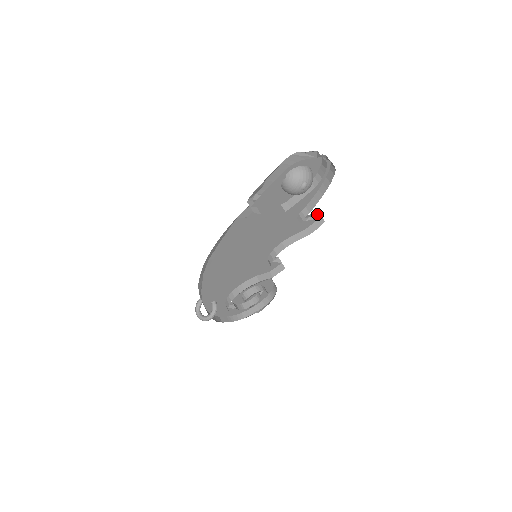
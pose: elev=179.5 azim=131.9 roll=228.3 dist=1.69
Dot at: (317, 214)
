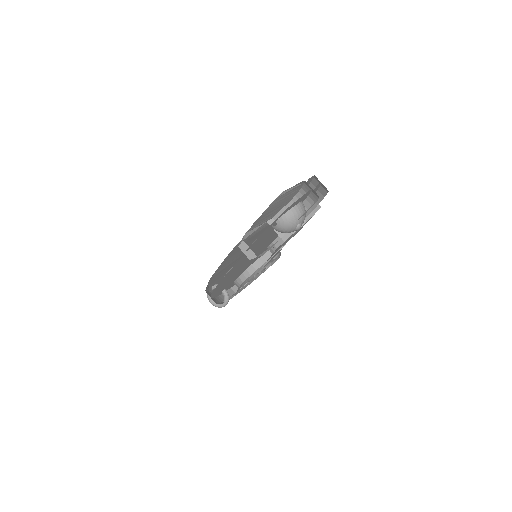
Dot at: occluded
